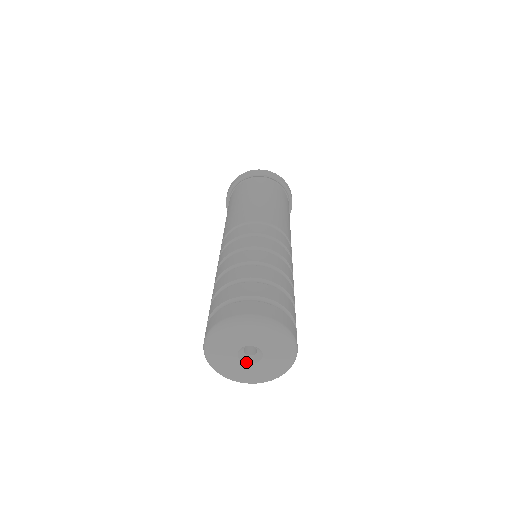
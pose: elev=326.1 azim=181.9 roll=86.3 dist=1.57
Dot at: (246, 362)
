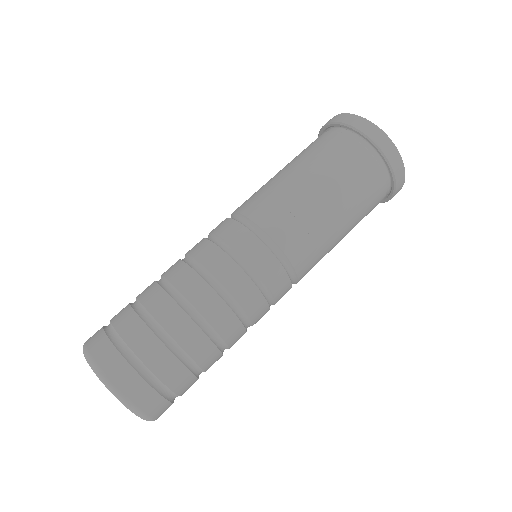
Dot at: occluded
